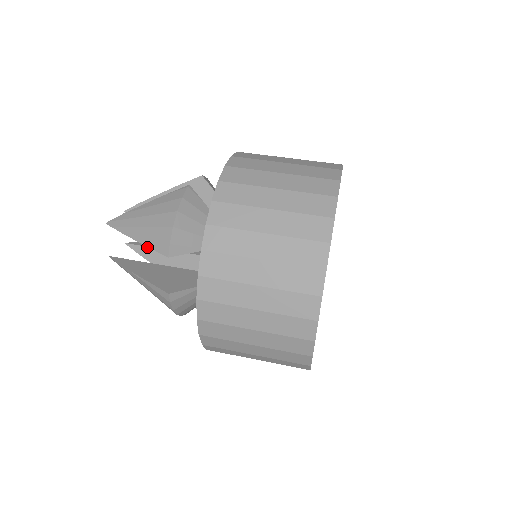
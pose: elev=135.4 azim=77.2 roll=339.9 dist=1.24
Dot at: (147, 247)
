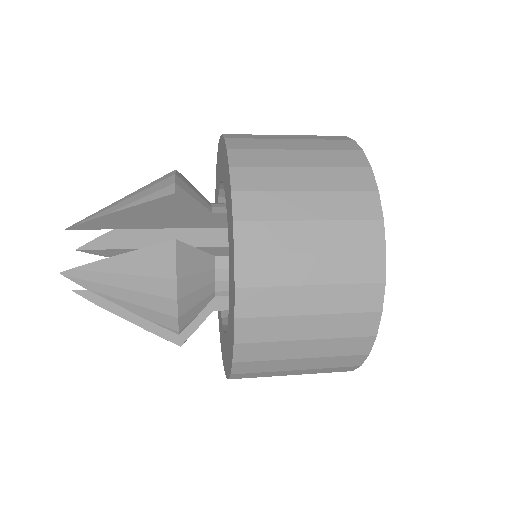
Dot at: occluded
